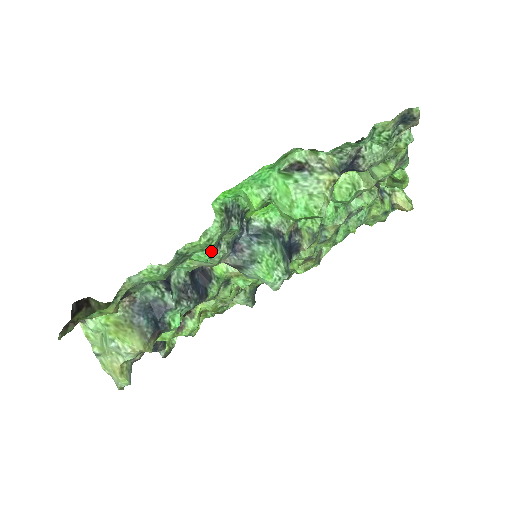
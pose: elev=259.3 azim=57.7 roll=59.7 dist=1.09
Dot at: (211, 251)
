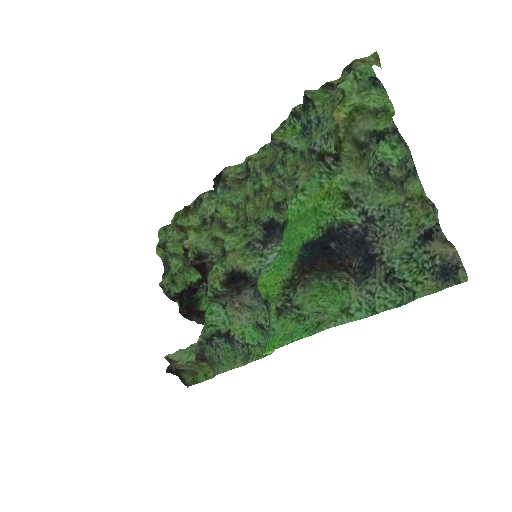
Dot at: (261, 334)
